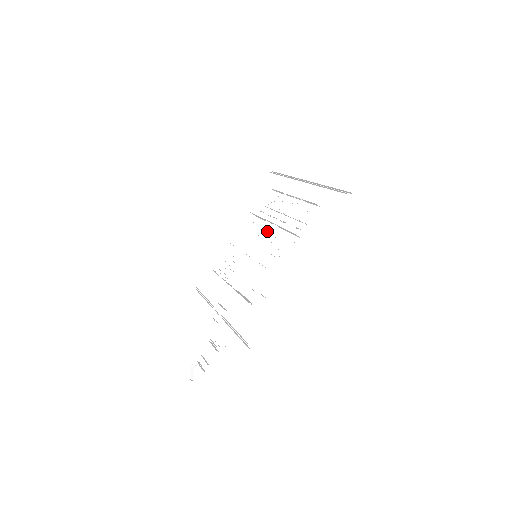
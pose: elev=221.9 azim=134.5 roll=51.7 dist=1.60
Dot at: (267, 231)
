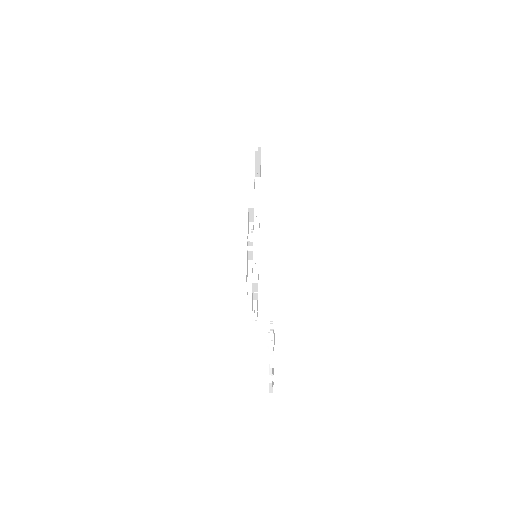
Dot at: (250, 232)
